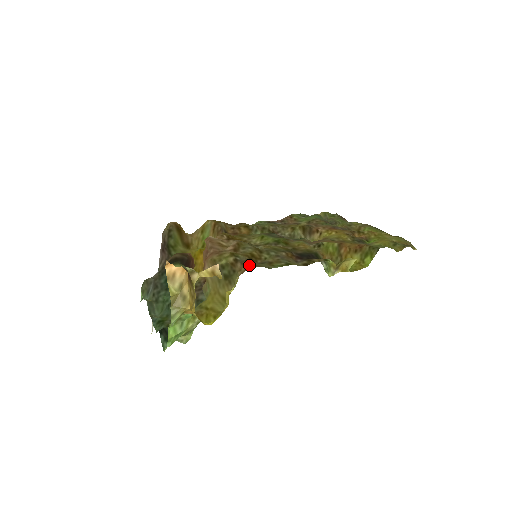
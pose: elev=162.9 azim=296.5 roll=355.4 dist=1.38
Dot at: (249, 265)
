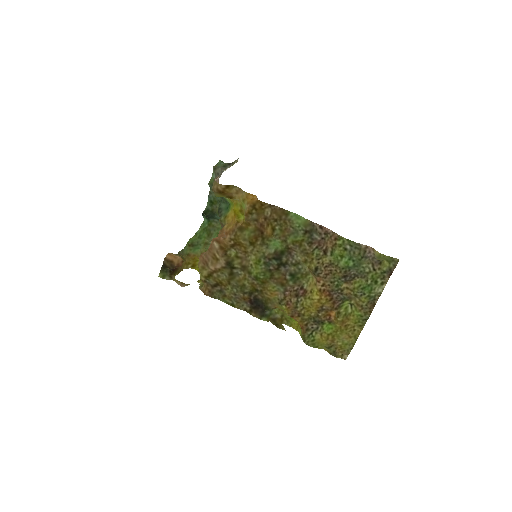
Dot at: (207, 291)
